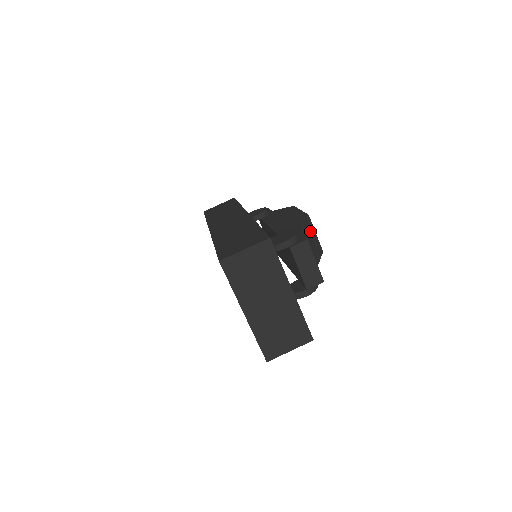
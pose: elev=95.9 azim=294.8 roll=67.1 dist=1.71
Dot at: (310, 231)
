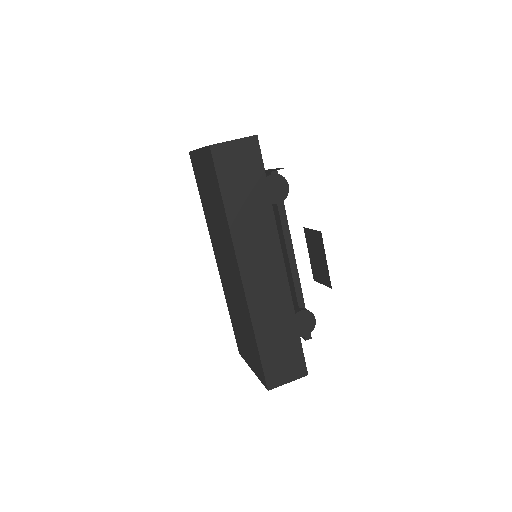
Dot at: occluded
